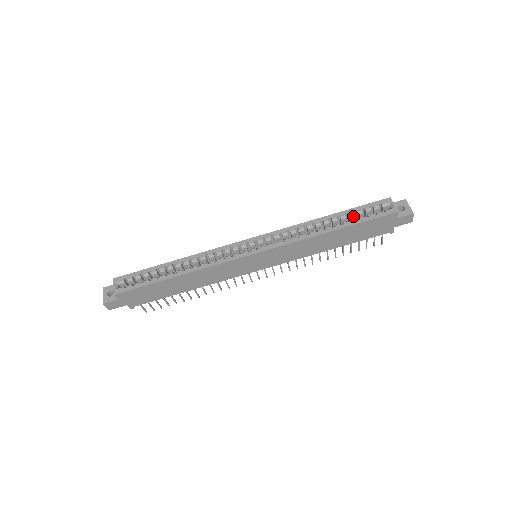
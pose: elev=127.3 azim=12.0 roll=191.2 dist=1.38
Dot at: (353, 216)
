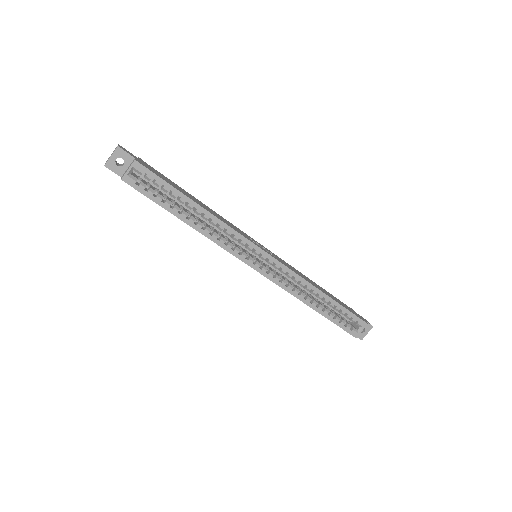
Dot at: (336, 310)
